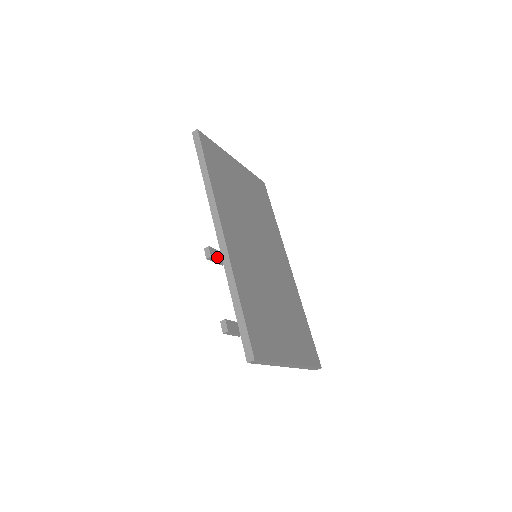
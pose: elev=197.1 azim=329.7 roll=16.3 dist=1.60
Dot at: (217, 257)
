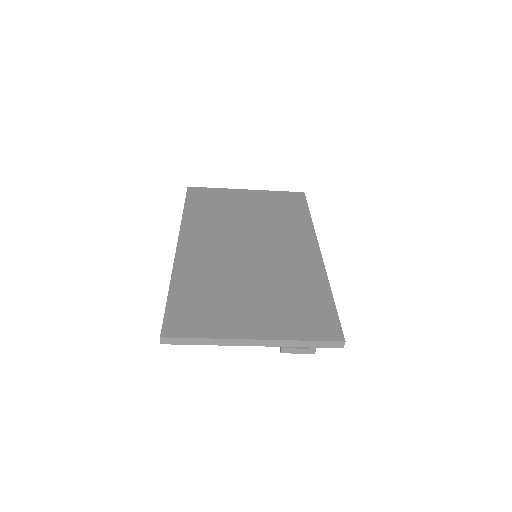
Dot at: occluded
